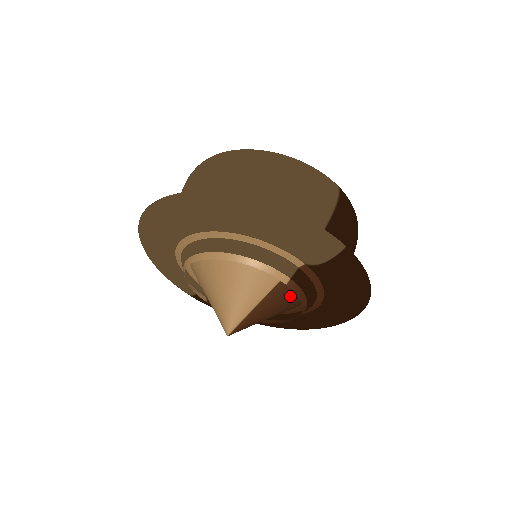
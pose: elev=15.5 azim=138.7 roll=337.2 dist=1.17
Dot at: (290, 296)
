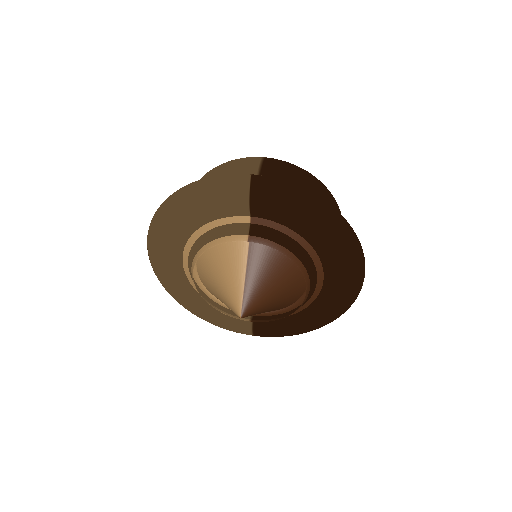
Dot at: (271, 255)
